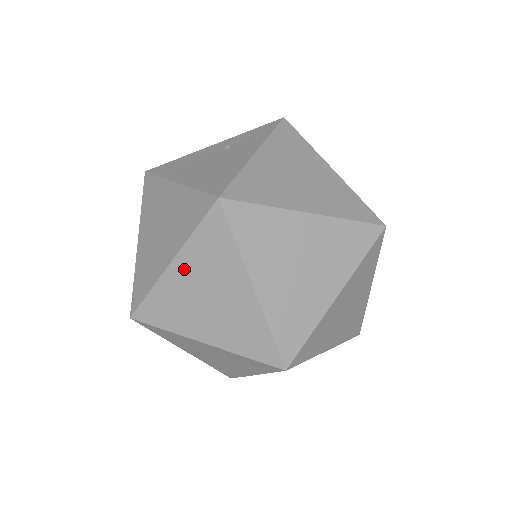
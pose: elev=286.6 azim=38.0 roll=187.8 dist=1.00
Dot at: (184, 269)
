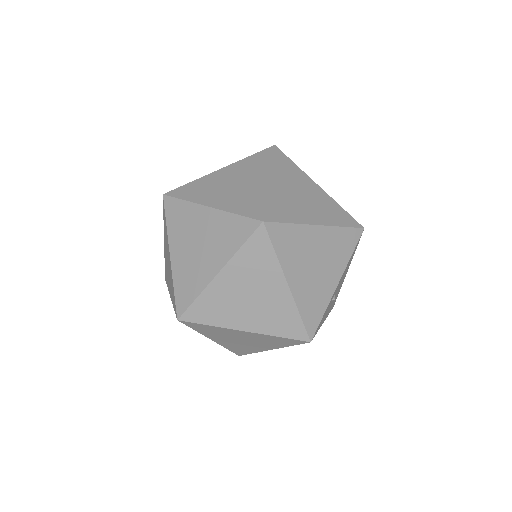
Dot at: (177, 248)
